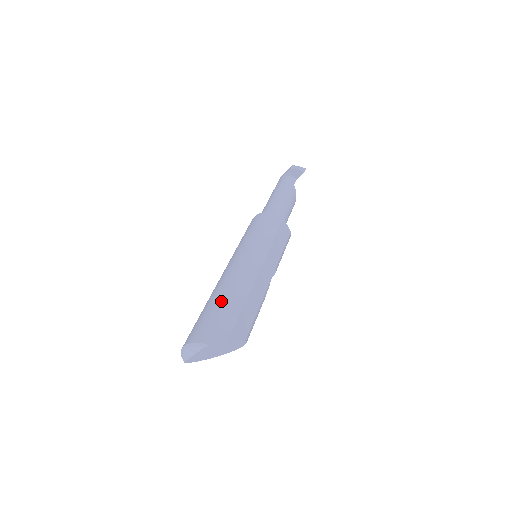
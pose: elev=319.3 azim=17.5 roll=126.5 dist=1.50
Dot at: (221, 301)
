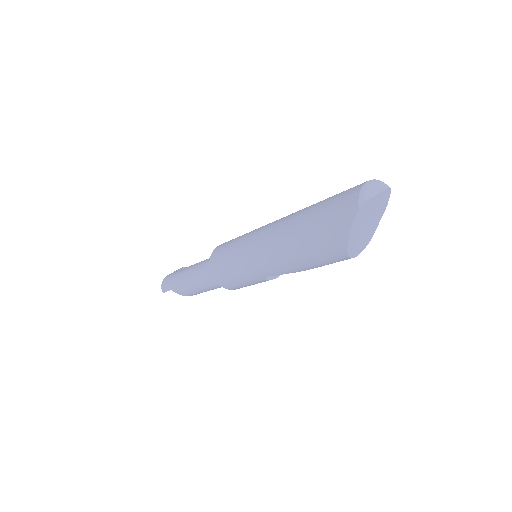
Dot at: occluded
